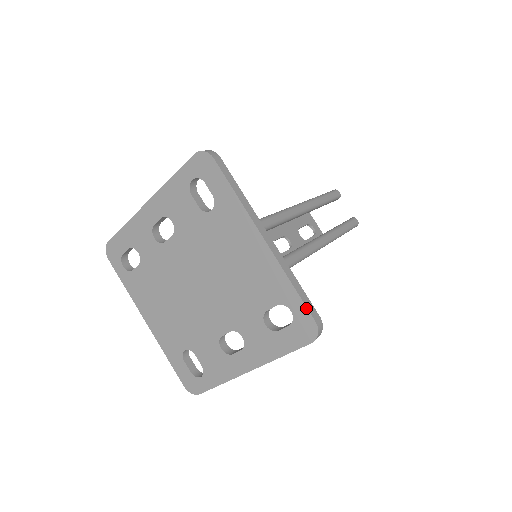
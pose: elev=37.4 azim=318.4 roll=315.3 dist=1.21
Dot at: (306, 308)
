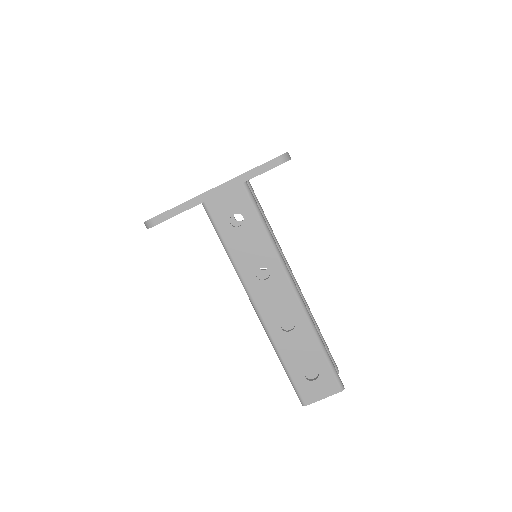
Dot at: occluded
